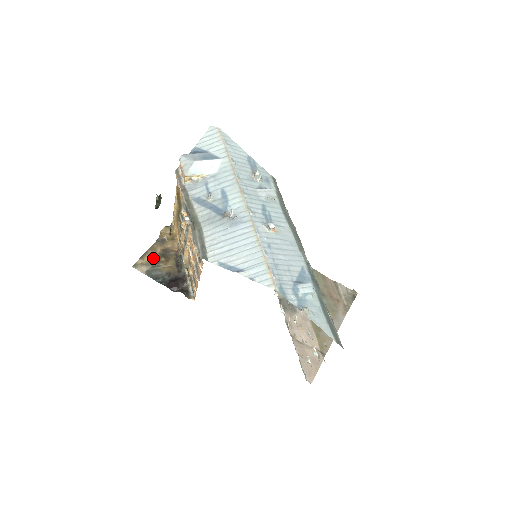
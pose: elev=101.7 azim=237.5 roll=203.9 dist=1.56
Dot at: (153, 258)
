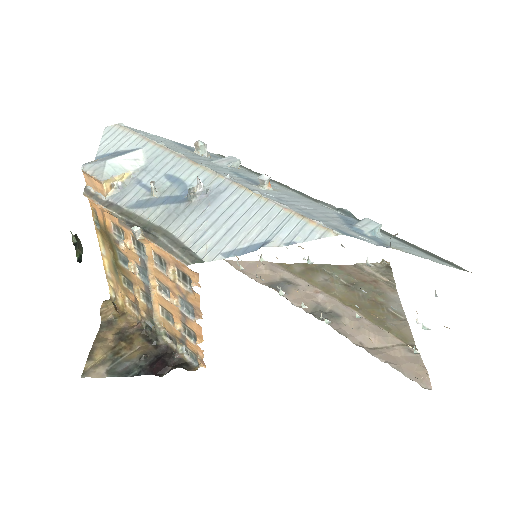
Dot at: (107, 351)
